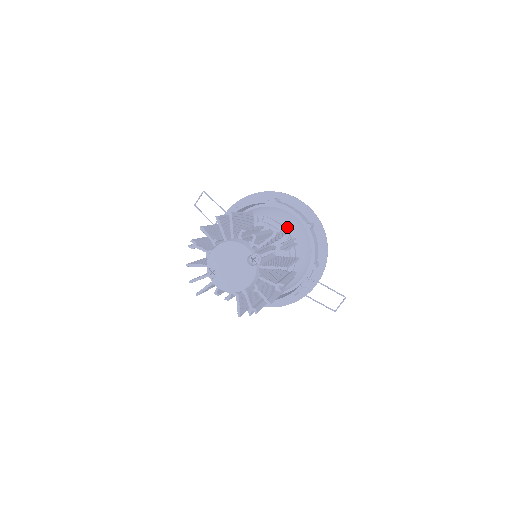
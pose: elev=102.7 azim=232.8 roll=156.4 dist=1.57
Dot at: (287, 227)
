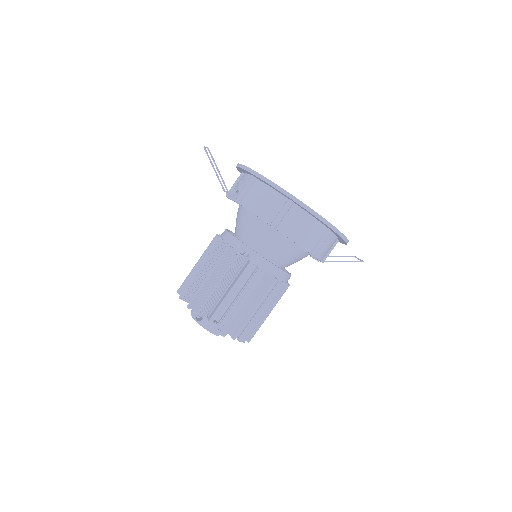
Dot at: (287, 249)
